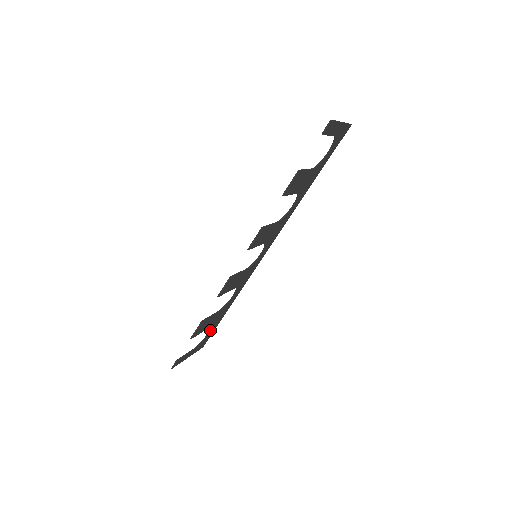
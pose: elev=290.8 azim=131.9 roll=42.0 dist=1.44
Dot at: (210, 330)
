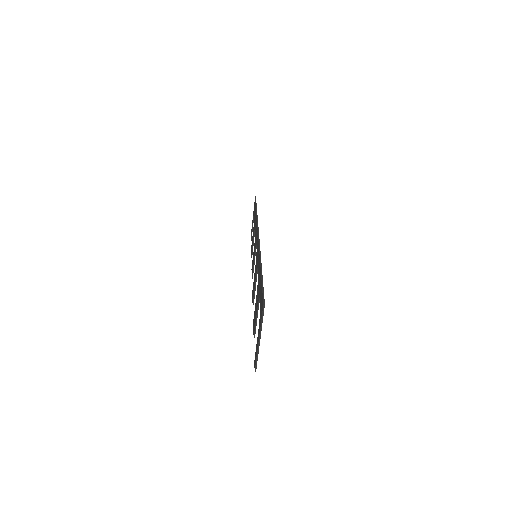
Dot at: occluded
